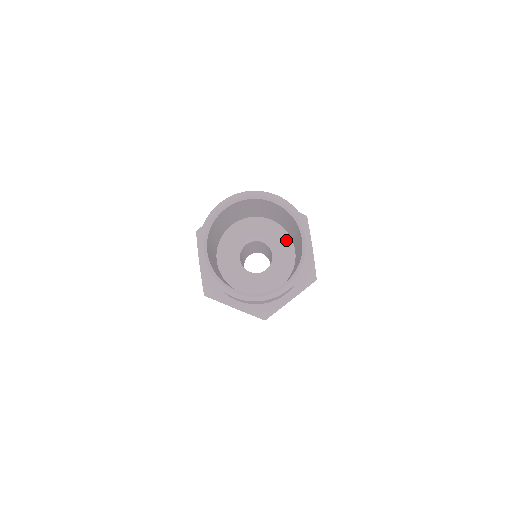
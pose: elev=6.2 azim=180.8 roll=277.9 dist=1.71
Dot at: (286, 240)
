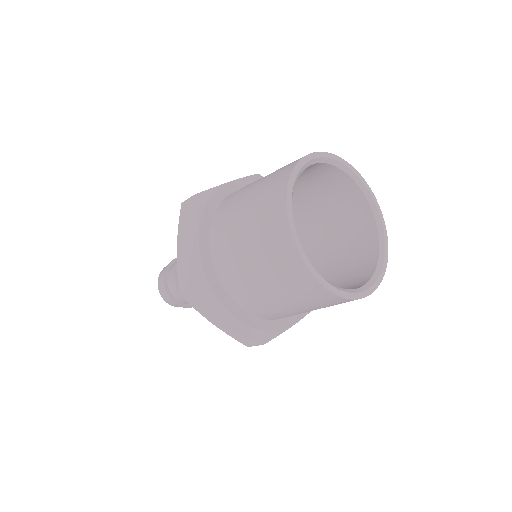
Dot at: occluded
